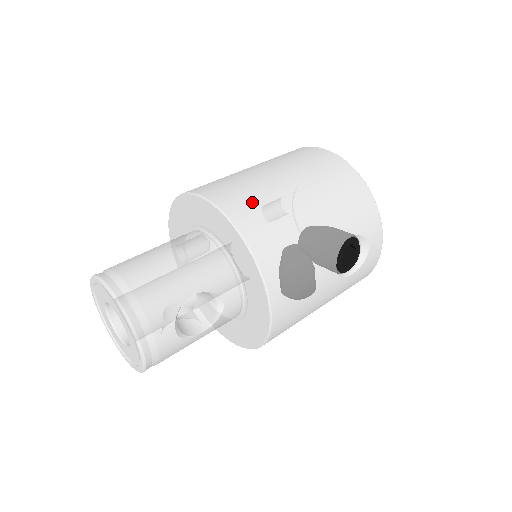
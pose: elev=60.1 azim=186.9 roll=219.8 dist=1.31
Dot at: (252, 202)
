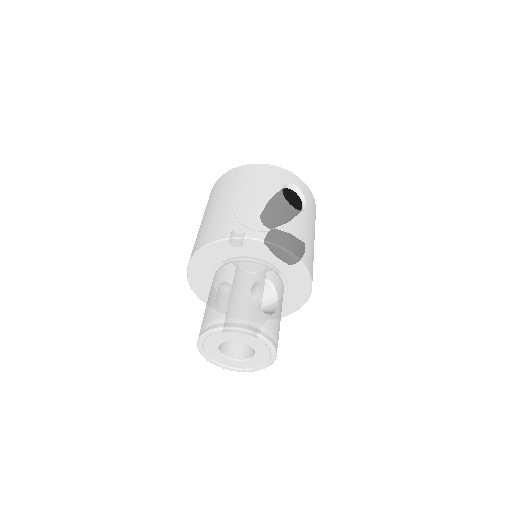
Dot at: (222, 224)
